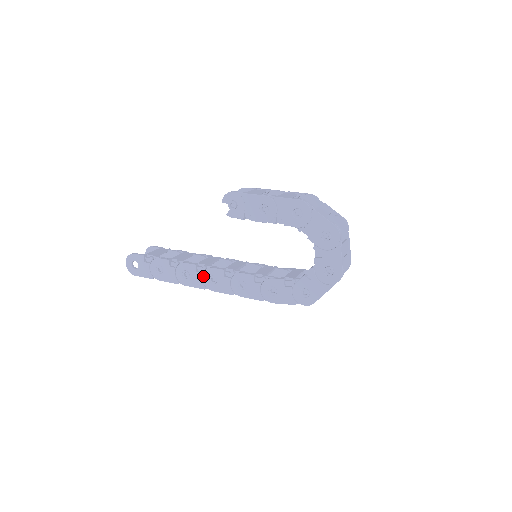
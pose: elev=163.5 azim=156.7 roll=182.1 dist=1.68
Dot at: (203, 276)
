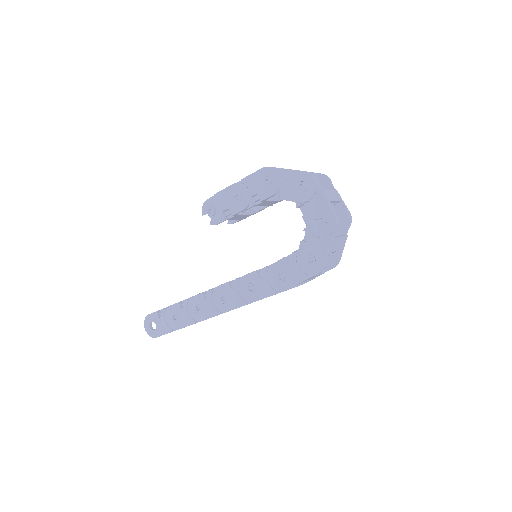
Dot at: (213, 300)
